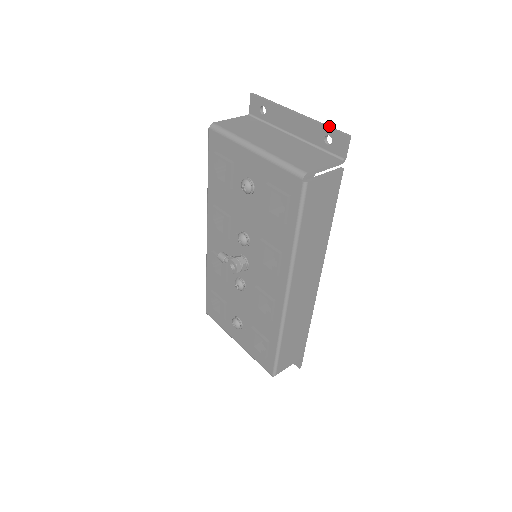
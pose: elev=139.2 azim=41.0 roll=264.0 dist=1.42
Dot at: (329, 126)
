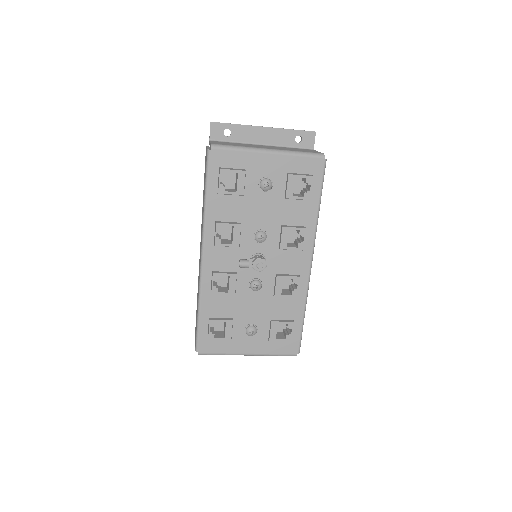
Dot at: occluded
